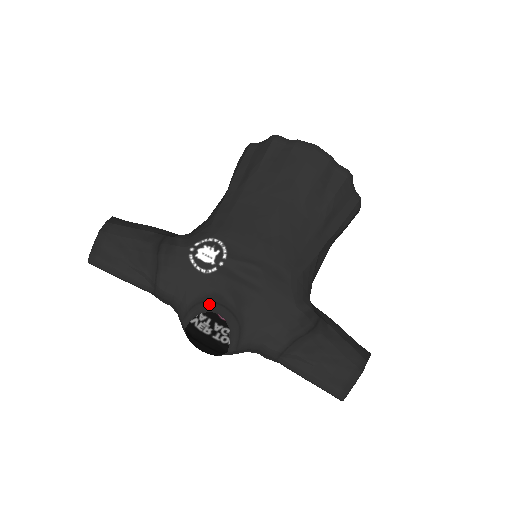
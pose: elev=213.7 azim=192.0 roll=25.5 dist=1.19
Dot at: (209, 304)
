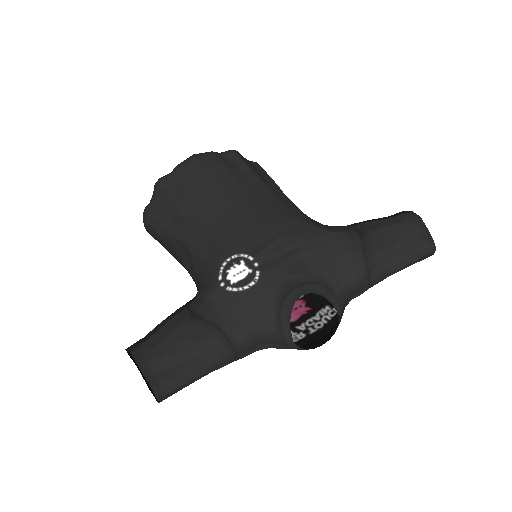
Dot at: (288, 298)
